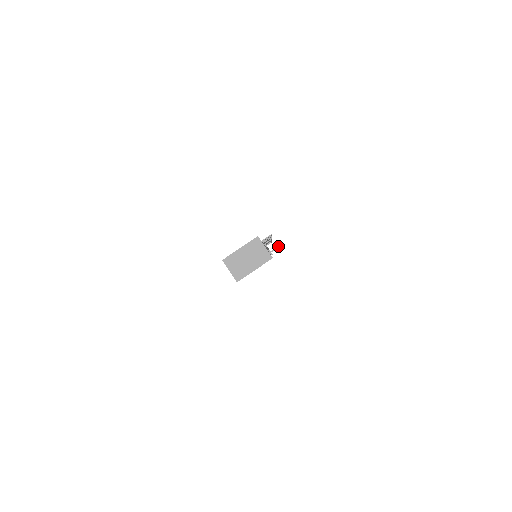
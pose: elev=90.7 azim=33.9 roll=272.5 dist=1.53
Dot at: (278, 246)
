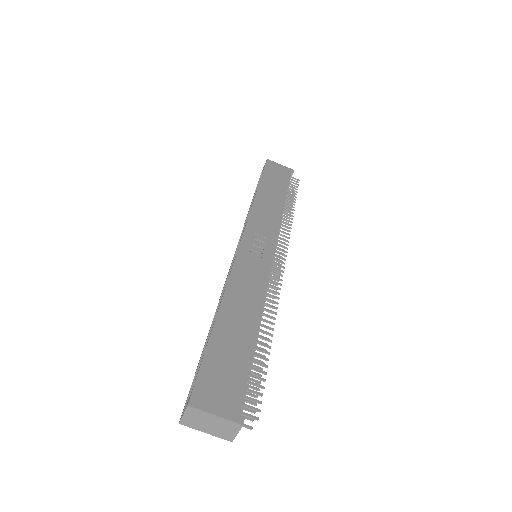
Dot at: (251, 429)
